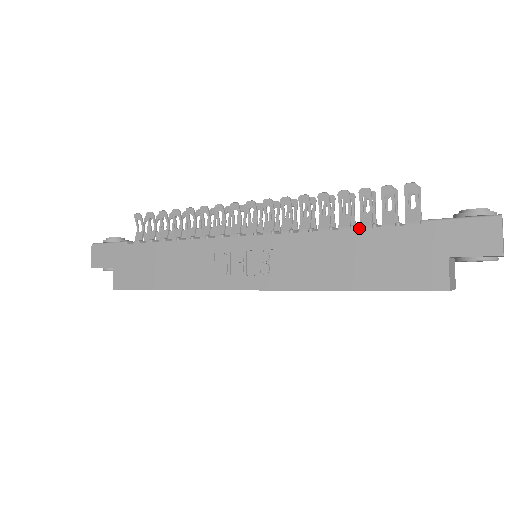
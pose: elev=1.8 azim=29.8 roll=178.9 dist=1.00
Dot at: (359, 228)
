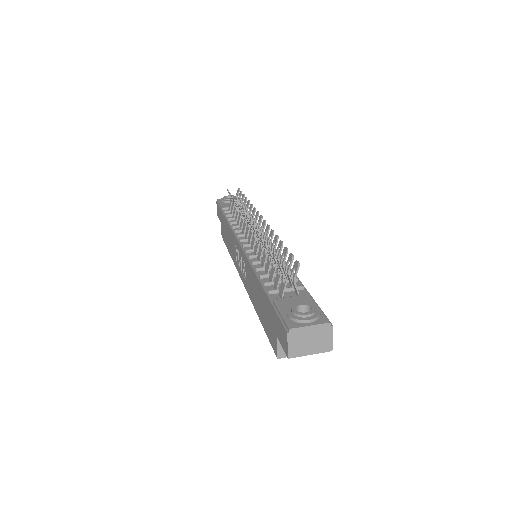
Dot at: (259, 281)
